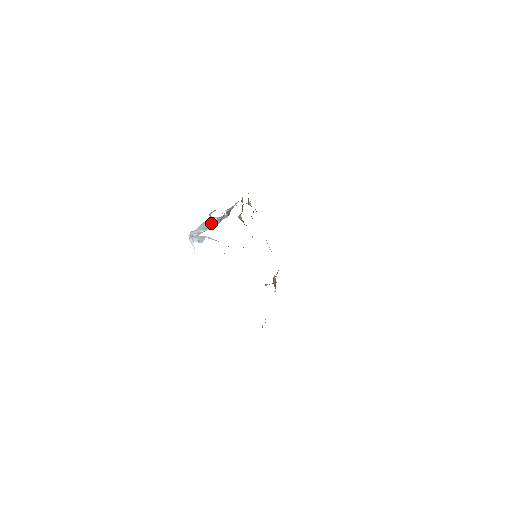
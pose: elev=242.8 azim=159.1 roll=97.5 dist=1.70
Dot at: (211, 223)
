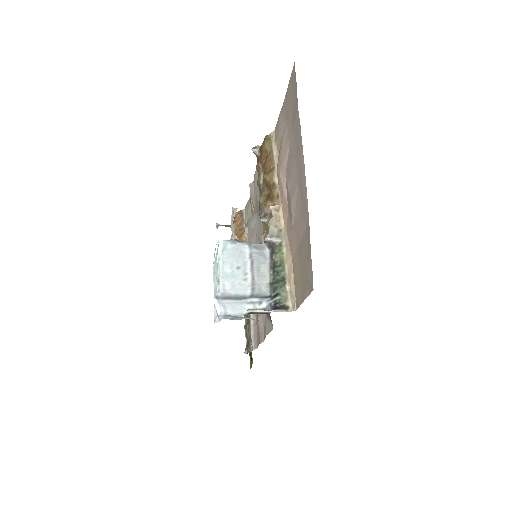
Dot at: (245, 268)
